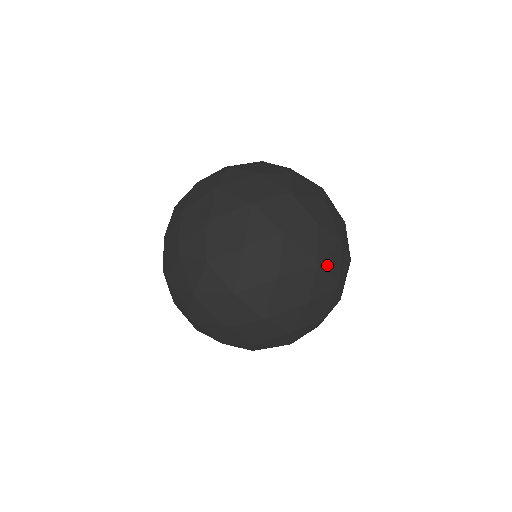
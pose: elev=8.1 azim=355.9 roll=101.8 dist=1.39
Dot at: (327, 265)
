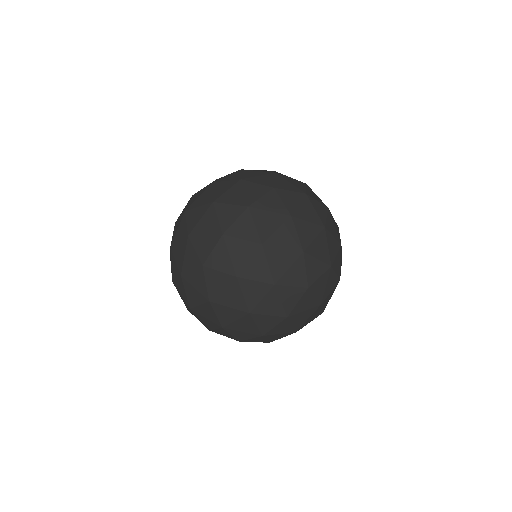
Dot at: (302, 215)
